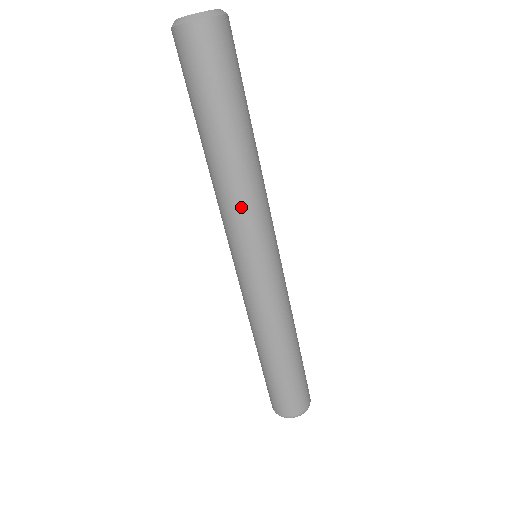
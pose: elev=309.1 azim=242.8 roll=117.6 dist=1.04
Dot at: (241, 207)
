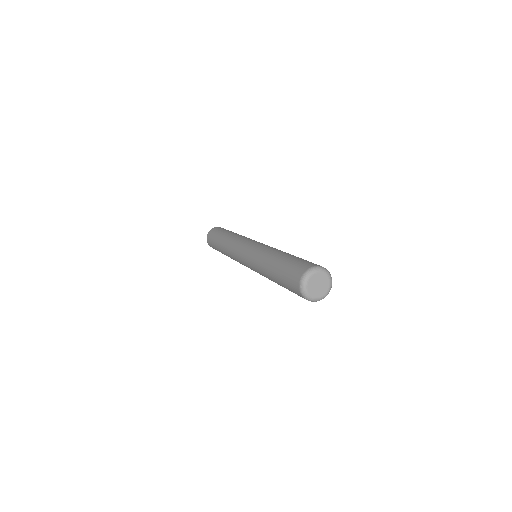
Dot at: (239, 238)
